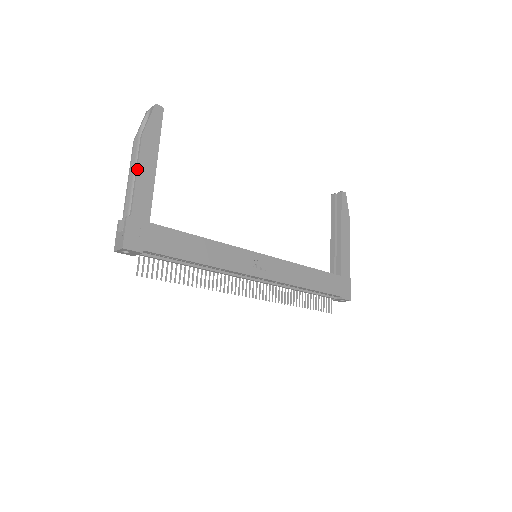
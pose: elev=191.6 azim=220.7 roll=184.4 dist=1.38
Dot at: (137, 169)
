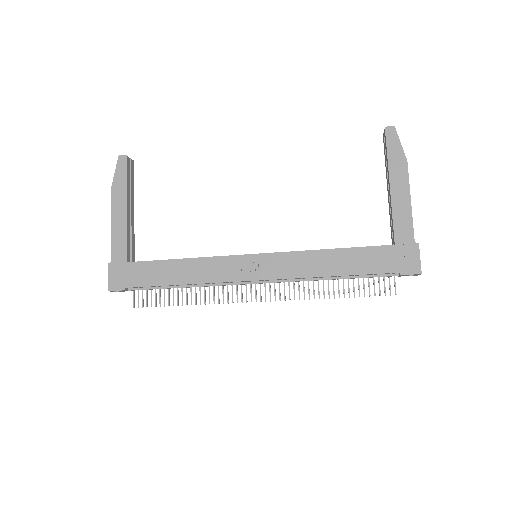
Dot at: (111, 221)
